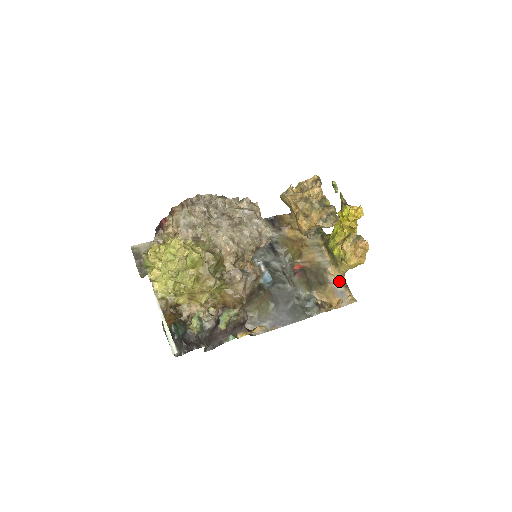
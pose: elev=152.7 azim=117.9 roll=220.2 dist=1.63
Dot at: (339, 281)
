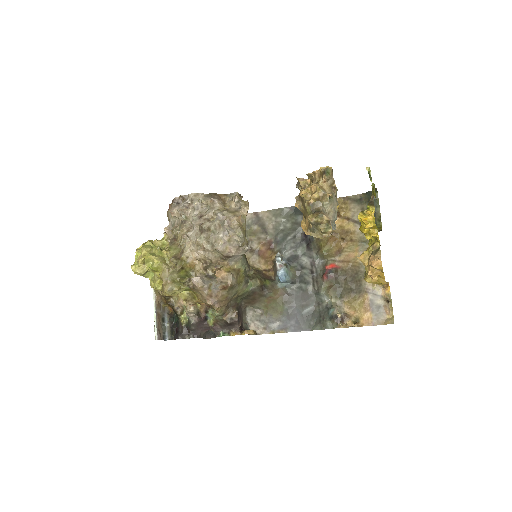
Dot at: (381, 292)
